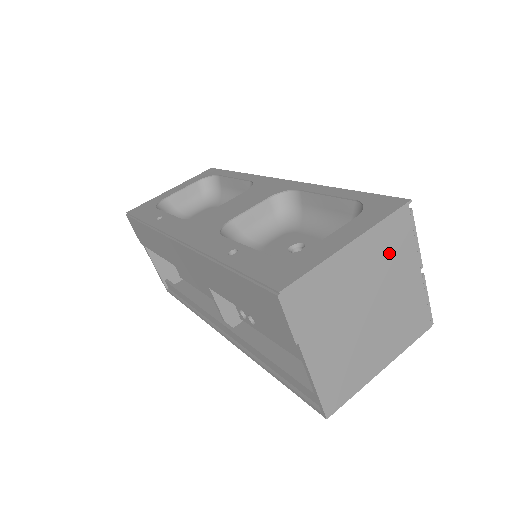
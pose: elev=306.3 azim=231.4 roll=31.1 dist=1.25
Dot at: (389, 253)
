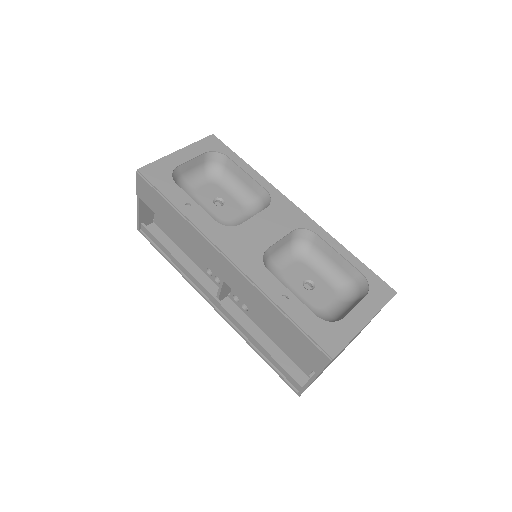
Dot at: occluded
